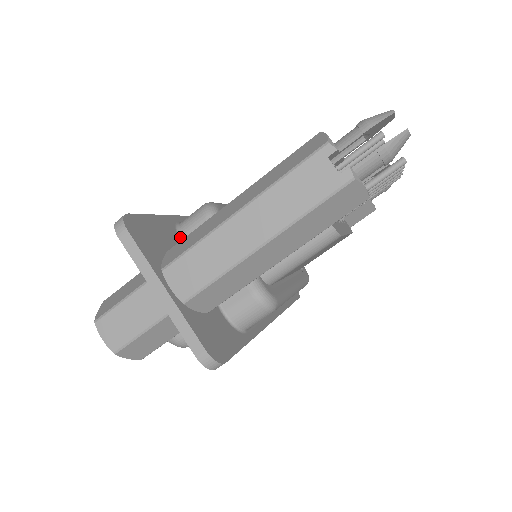
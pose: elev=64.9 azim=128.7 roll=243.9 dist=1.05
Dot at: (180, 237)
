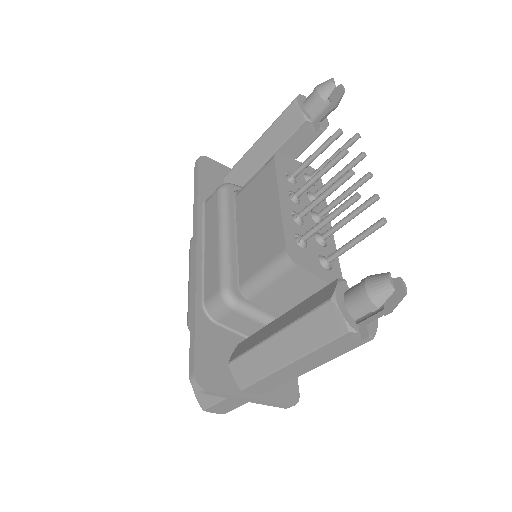
Dot at: (215, 323)
